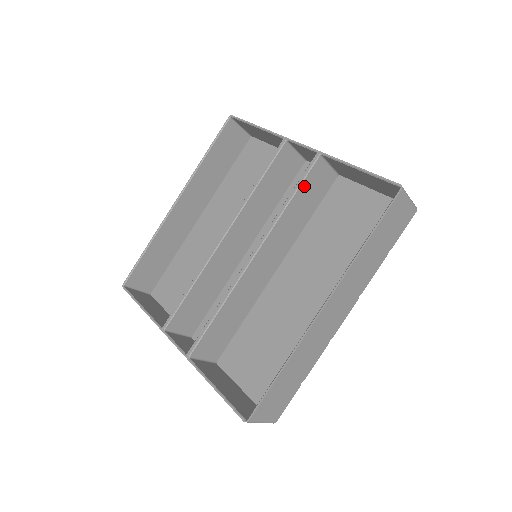
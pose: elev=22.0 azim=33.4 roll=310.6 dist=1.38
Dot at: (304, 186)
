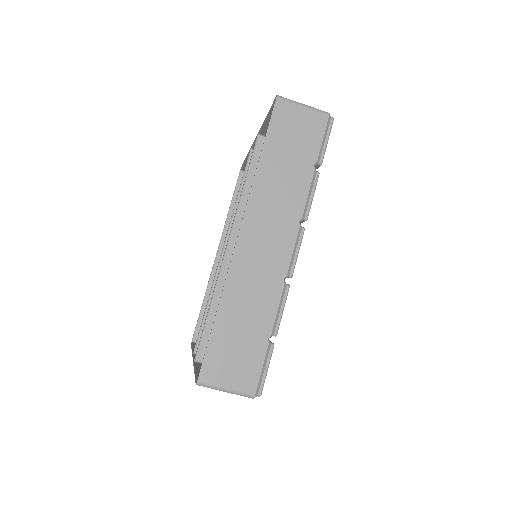
Dot at: (255, 167)
